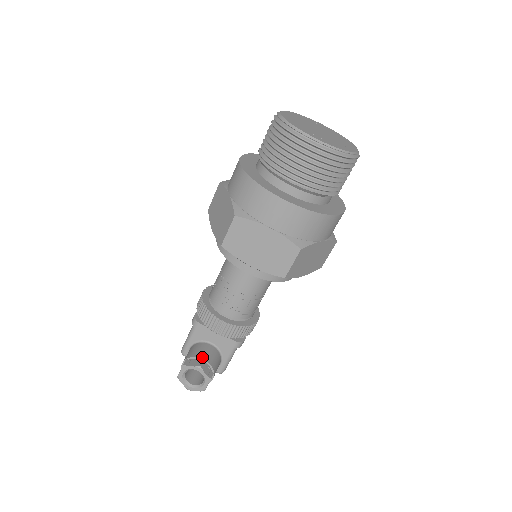
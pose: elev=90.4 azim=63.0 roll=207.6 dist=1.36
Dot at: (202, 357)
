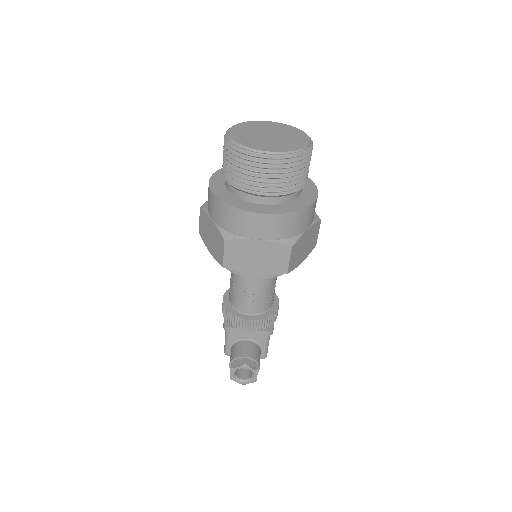
Dot at: (244, 355)
